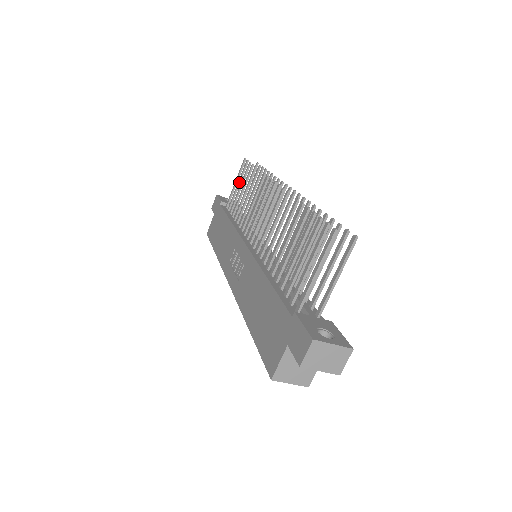
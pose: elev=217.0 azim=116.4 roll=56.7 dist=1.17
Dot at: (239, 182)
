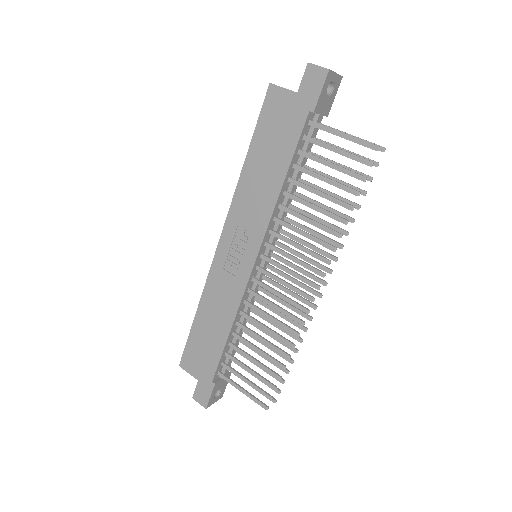
Dot at: (341, 154)
